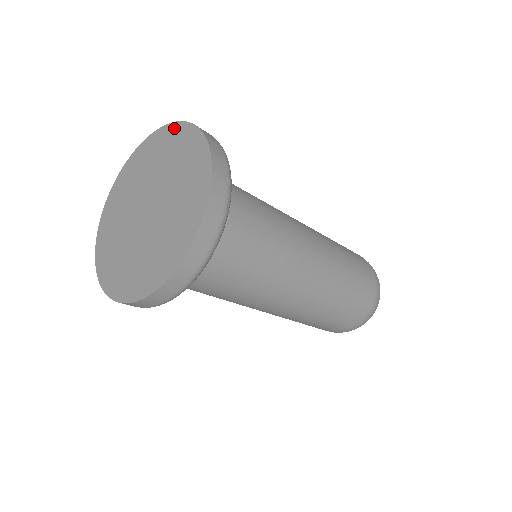
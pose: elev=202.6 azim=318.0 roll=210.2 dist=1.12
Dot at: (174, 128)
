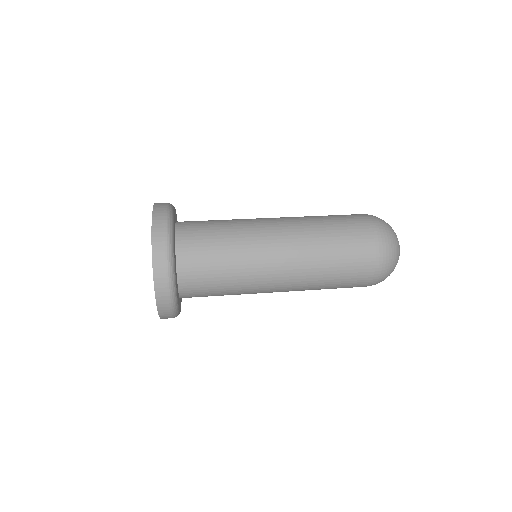
Dot at: occluded
